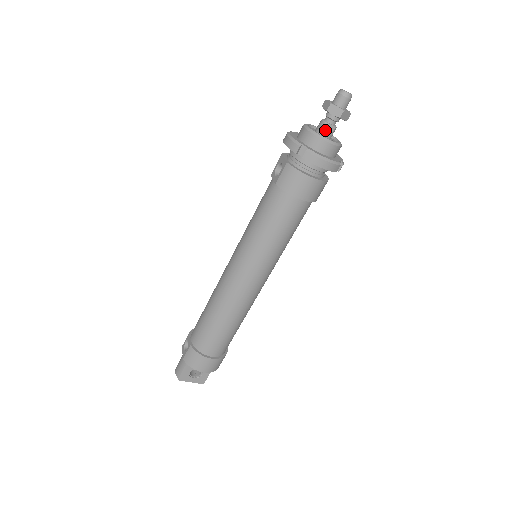
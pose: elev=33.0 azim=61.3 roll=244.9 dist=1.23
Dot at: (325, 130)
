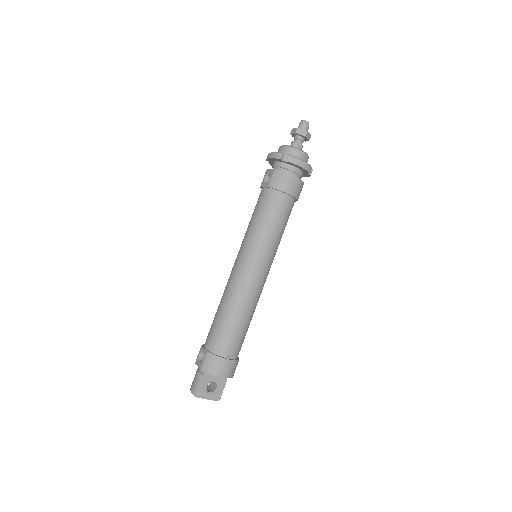
Dot at: (296, 147)
